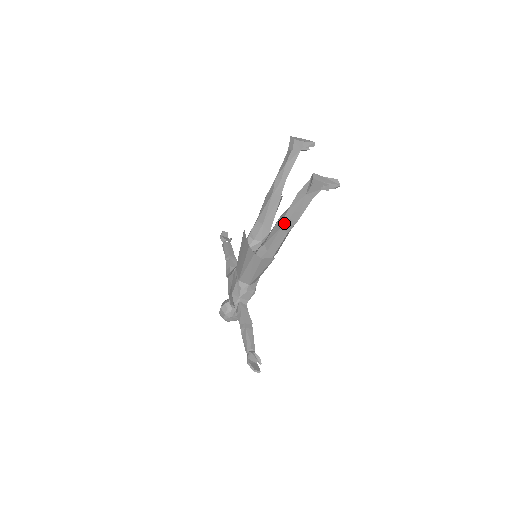
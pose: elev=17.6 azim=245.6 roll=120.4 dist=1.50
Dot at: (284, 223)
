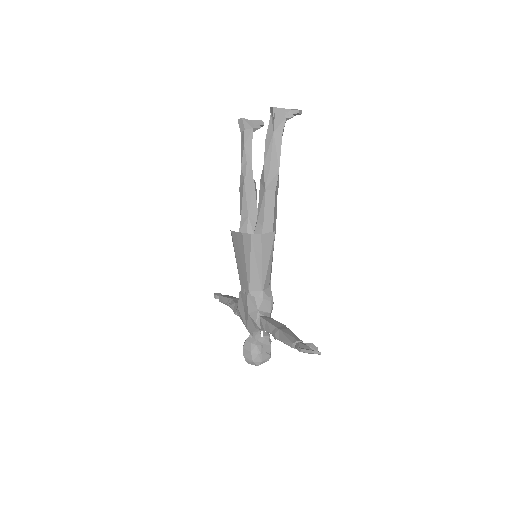
Dot at: (266, 178)
